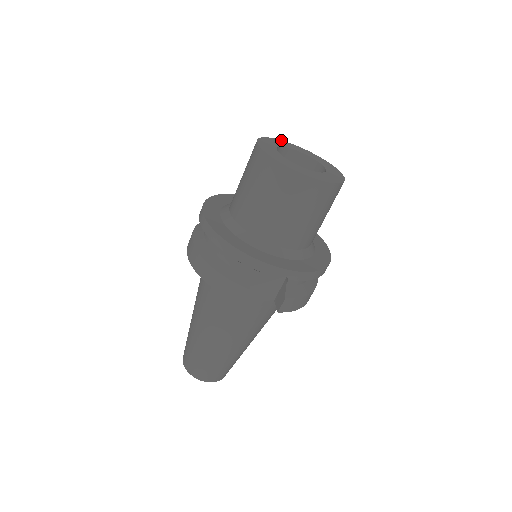
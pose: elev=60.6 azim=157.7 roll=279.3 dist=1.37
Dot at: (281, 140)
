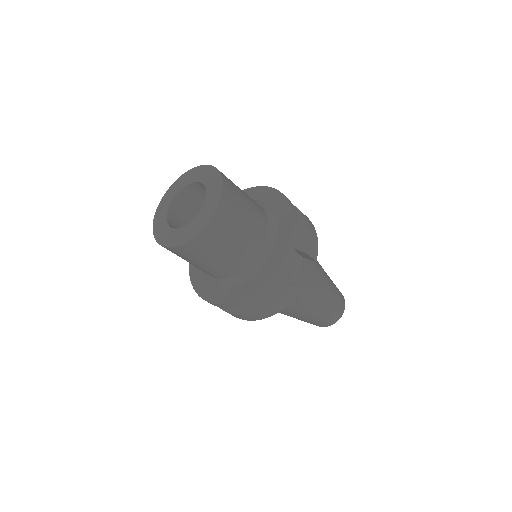
Dot at: (157, 209)
